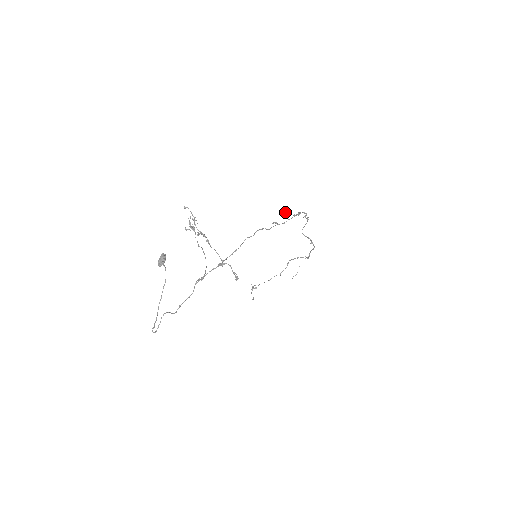
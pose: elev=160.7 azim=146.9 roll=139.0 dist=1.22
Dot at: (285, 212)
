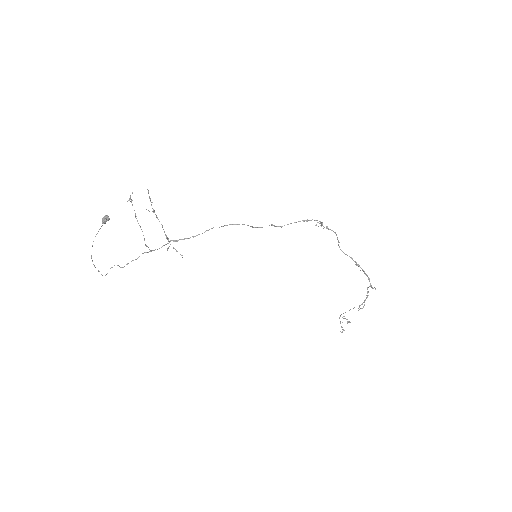
Dot at: occluded
